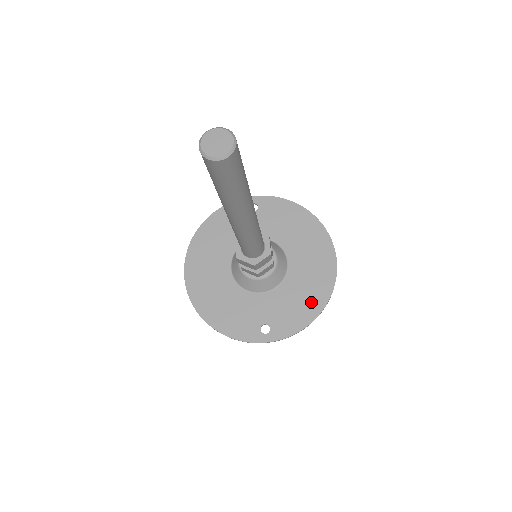
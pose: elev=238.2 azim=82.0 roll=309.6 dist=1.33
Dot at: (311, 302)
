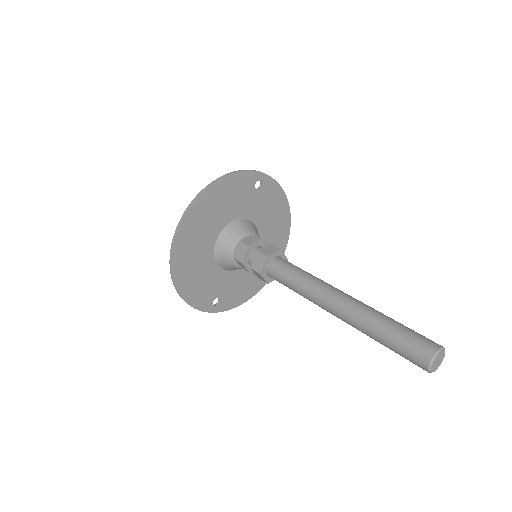
Dot at: (254, 286)
